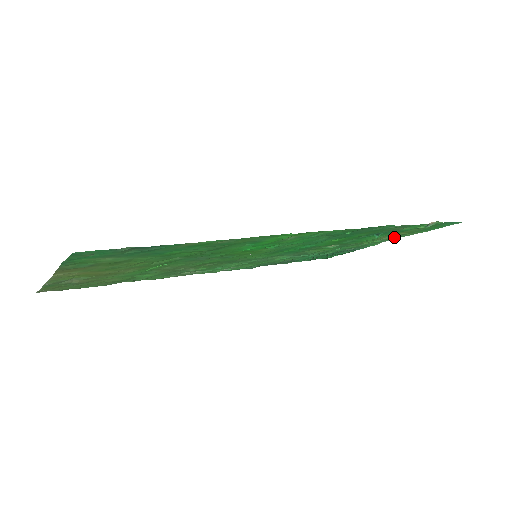
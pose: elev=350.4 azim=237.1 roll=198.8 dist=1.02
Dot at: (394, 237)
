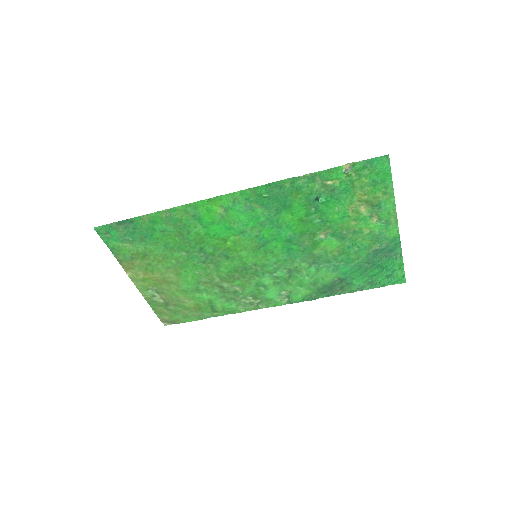
Dot at: (380, 210)
